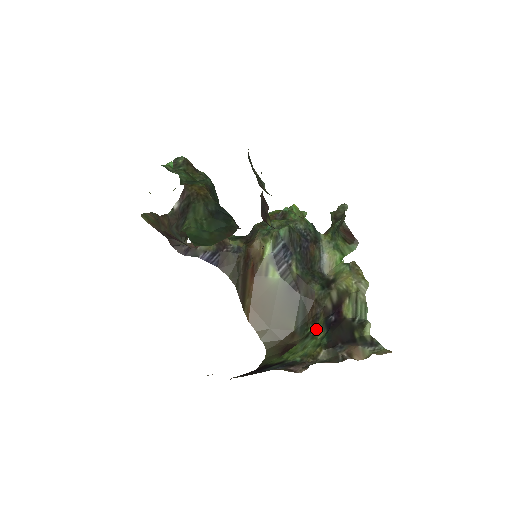
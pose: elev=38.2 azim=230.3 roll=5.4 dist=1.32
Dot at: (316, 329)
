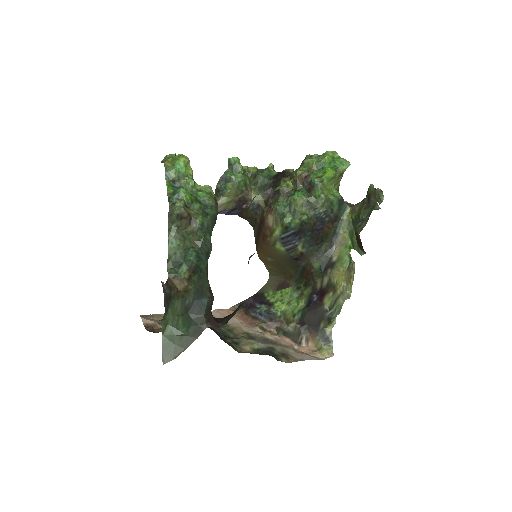
Dot at: (304, 292)
